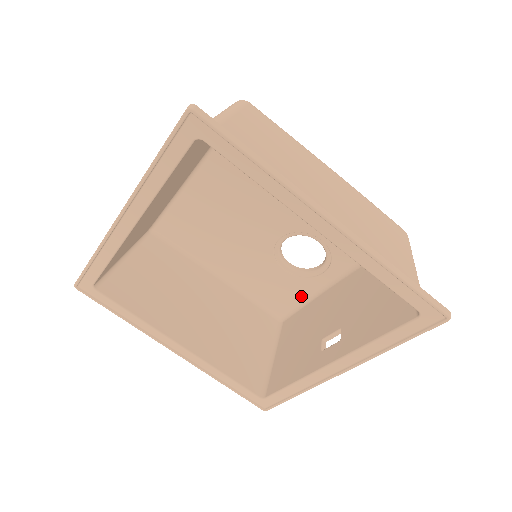
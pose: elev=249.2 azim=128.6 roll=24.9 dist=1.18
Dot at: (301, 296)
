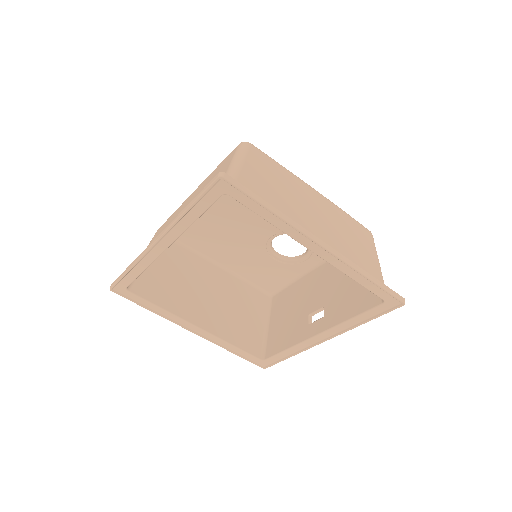
Dot at: (287, 277)
